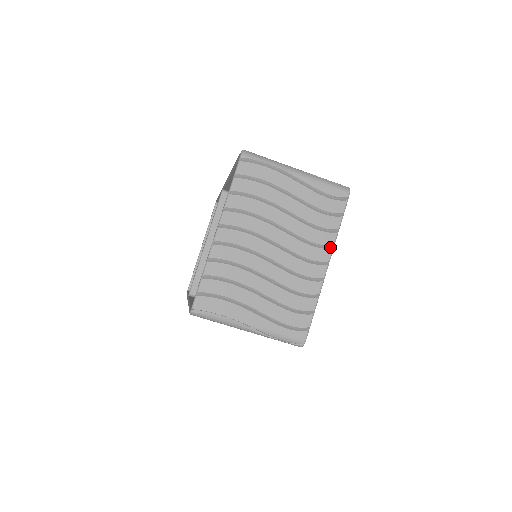
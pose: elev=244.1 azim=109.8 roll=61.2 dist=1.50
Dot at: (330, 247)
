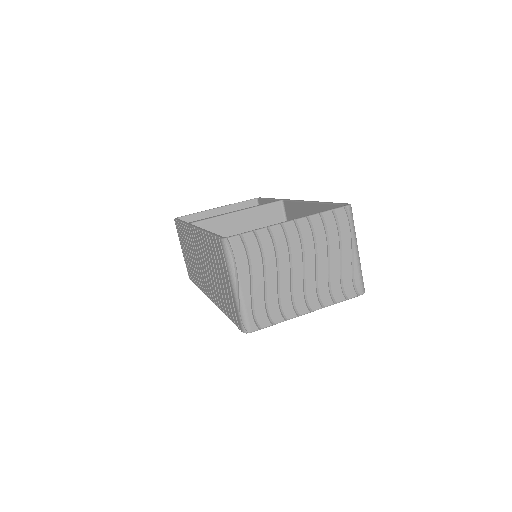
Dot at: (322, 305)
